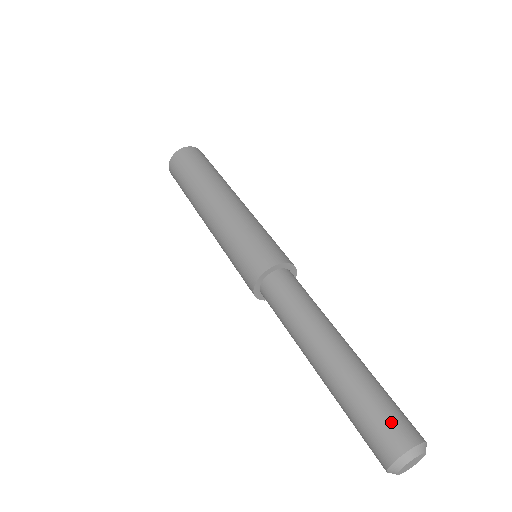
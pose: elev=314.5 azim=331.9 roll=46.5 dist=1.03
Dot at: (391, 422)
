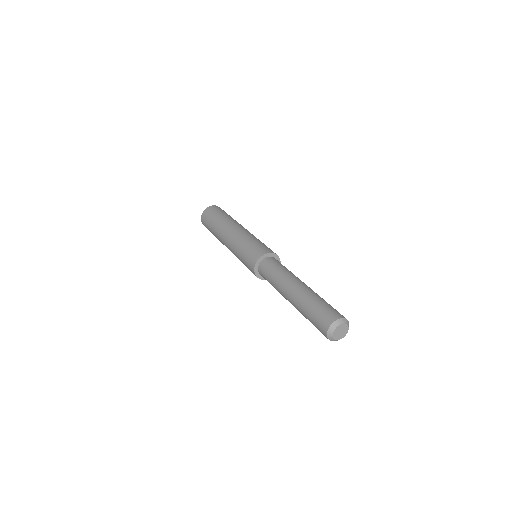
Dot at: (334, 309)
